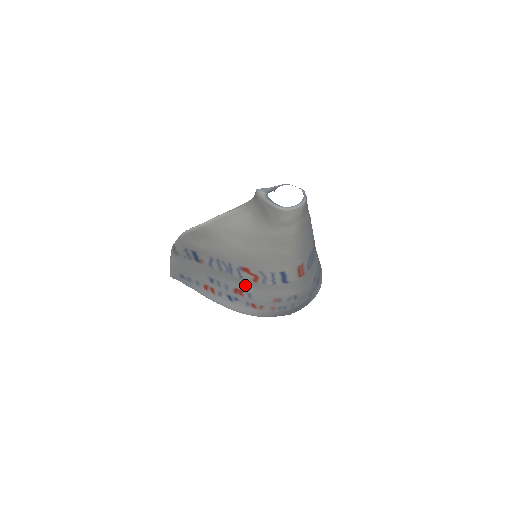
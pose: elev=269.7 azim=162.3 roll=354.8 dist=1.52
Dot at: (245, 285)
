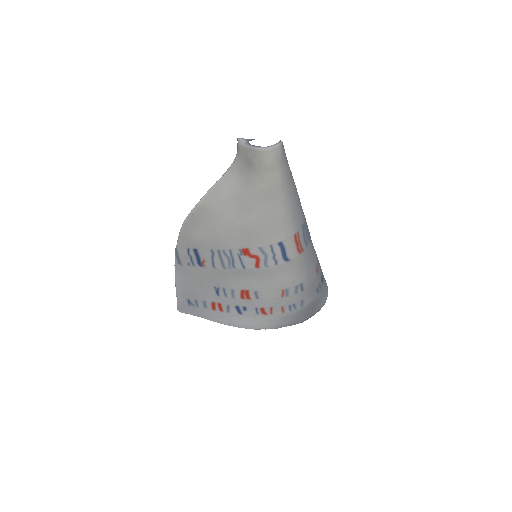
Dot at: (249, 279)
